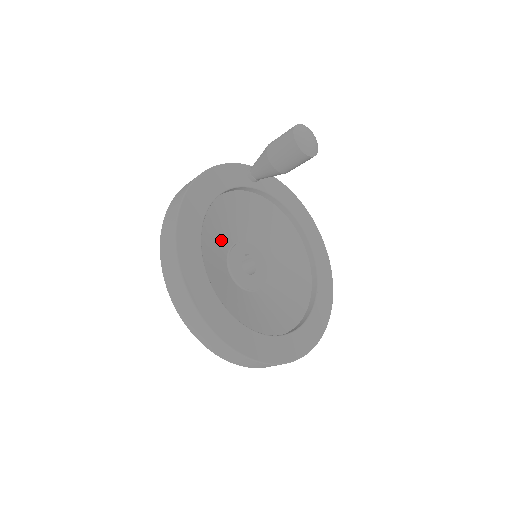
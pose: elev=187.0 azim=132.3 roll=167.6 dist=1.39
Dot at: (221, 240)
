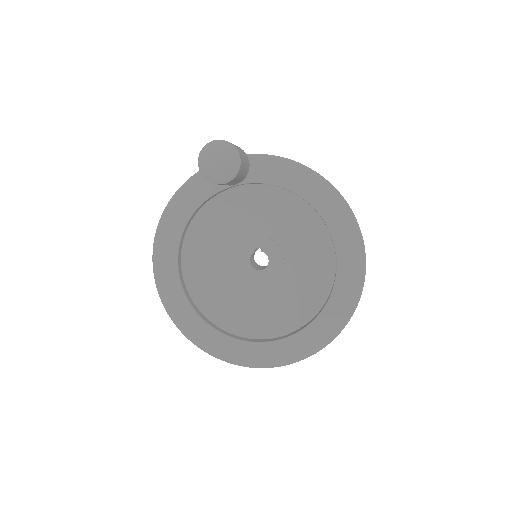
Dot at: (221, 243)
